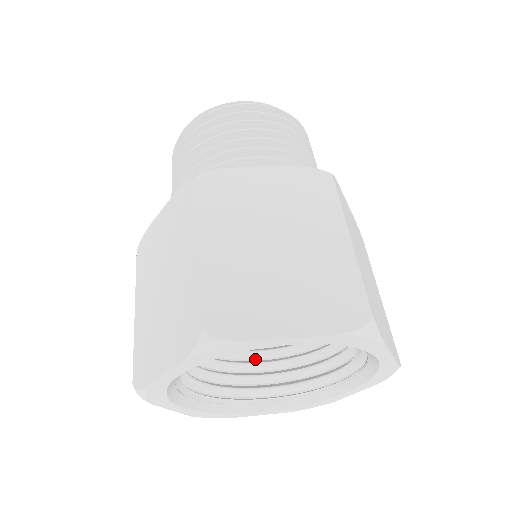
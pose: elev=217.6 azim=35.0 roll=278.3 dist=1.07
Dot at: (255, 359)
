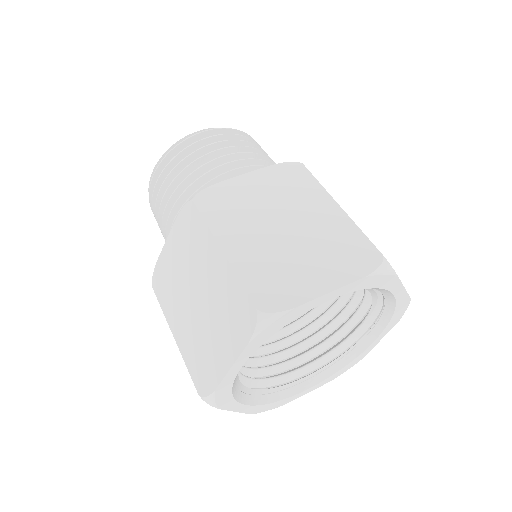
Dot at: (284, 347)
